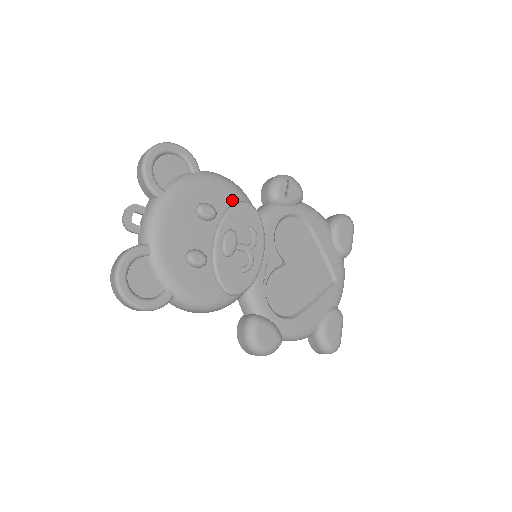
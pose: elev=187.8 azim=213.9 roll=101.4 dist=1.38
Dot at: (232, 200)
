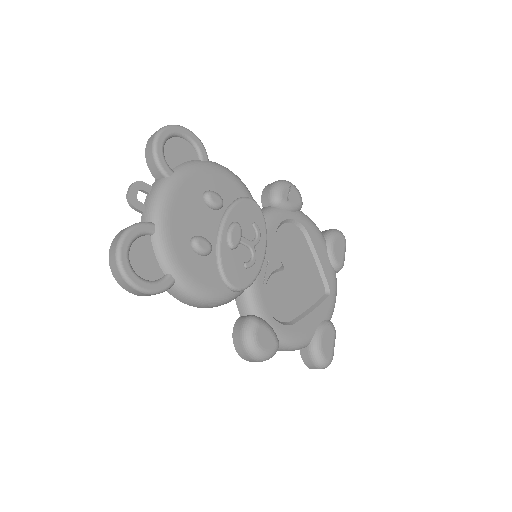
Dot at: (238, 194)
